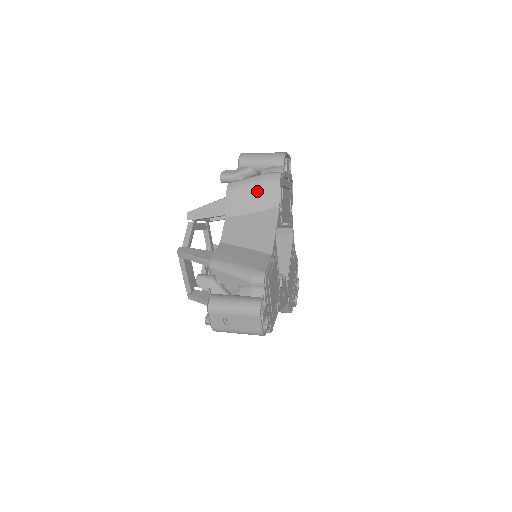
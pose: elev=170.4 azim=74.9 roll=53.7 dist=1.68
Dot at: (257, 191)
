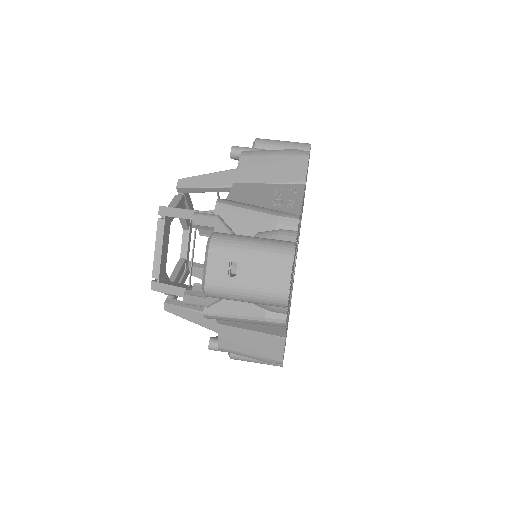
Dot at: occluded
